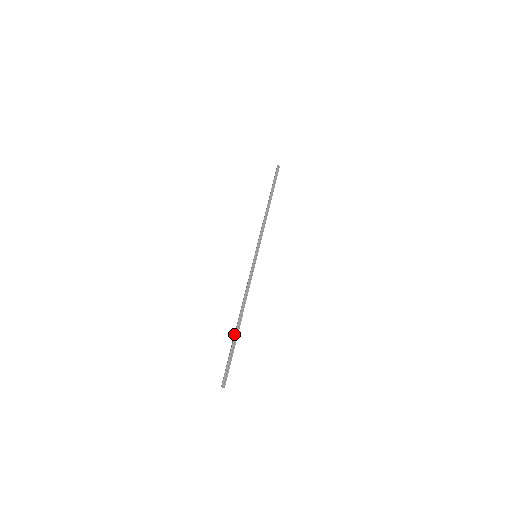
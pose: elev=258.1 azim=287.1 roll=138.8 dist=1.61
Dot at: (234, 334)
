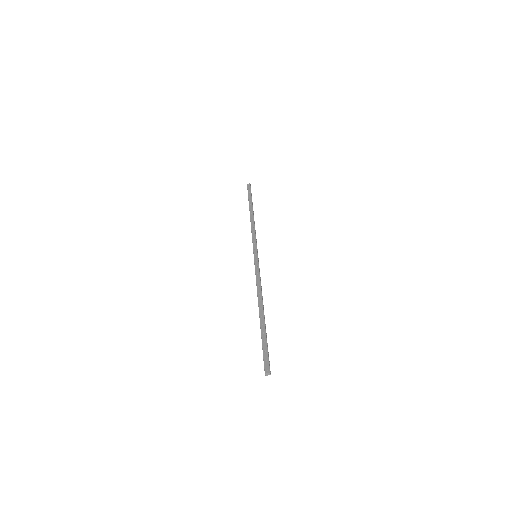
Dot at: (264, 323)
